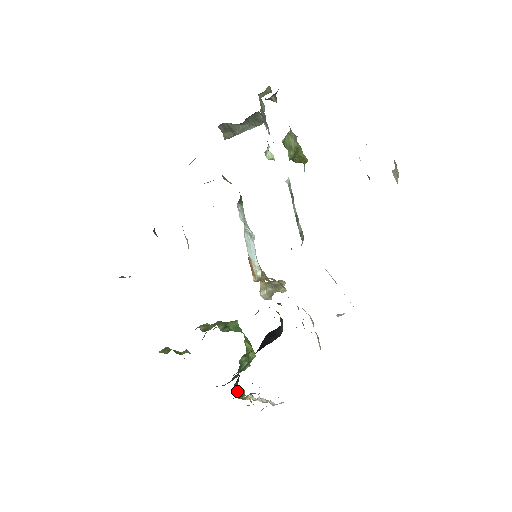
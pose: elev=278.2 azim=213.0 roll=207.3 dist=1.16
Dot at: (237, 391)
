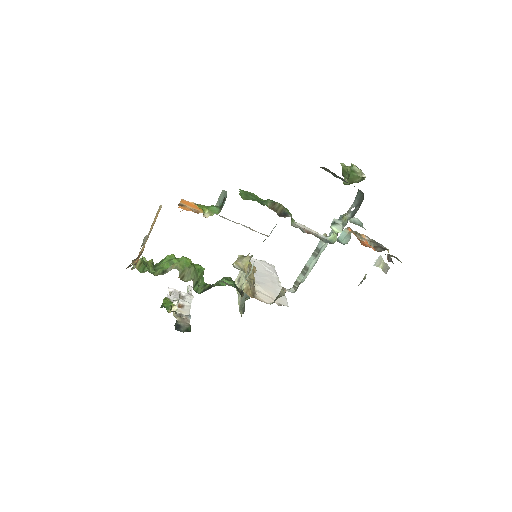
Dot at: (176, 323)
